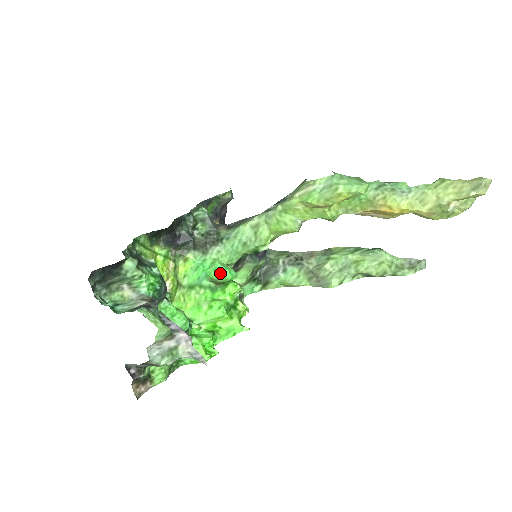
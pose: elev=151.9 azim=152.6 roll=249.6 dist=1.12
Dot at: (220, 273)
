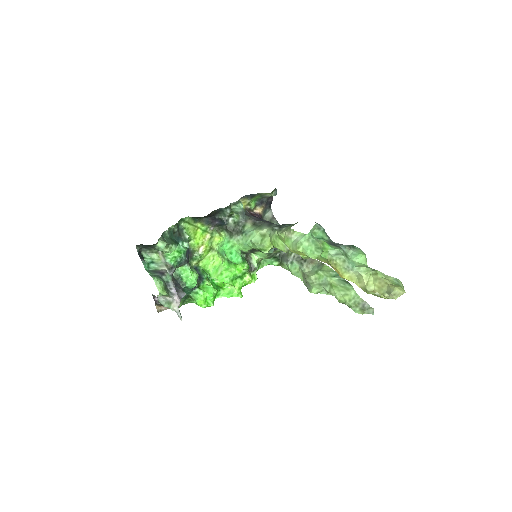
Dot at: (231, 257)
